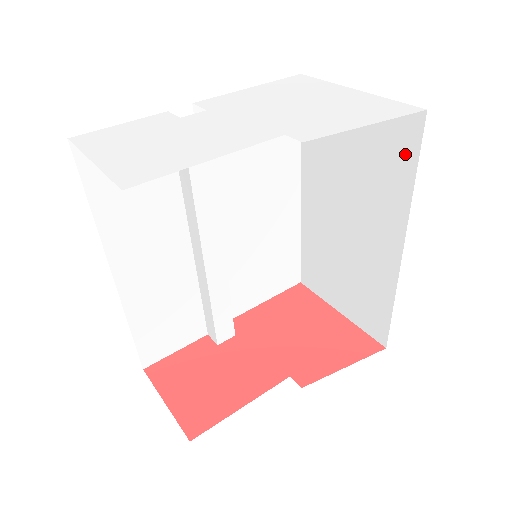
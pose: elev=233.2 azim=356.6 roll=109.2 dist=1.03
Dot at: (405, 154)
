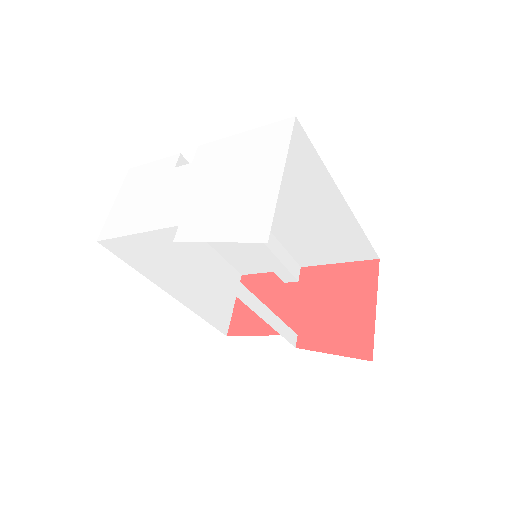
Dot at: occluded
